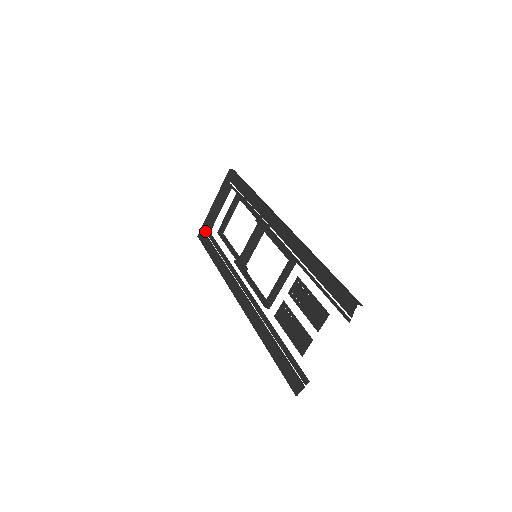
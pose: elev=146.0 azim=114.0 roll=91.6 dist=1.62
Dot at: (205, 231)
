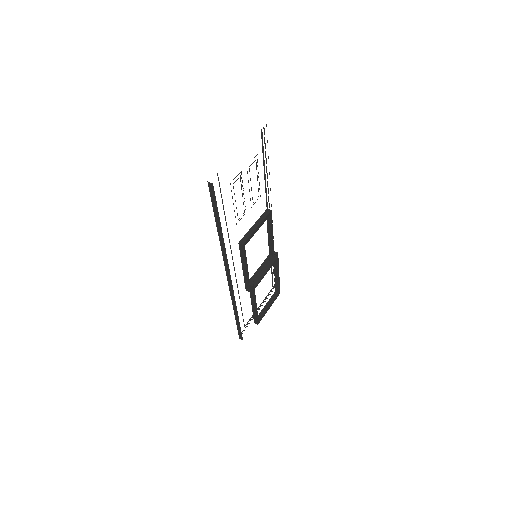
Dot at: occluded
